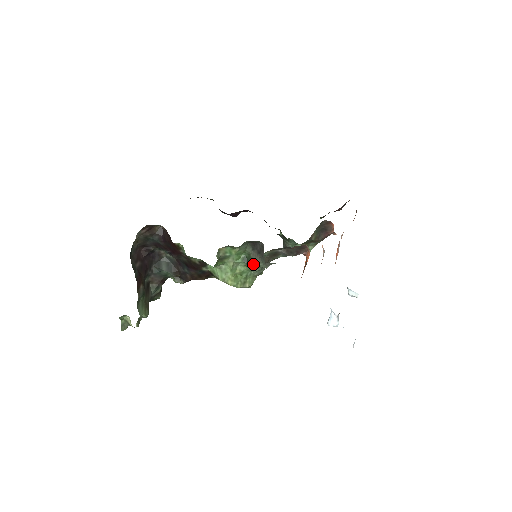
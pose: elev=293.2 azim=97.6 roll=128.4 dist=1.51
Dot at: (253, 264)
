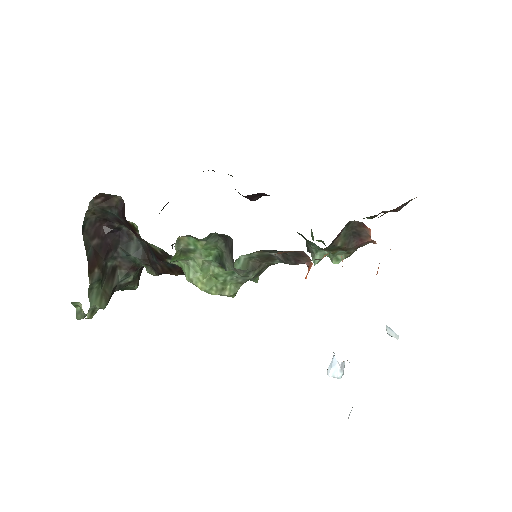
Dot at: (225, 266)
